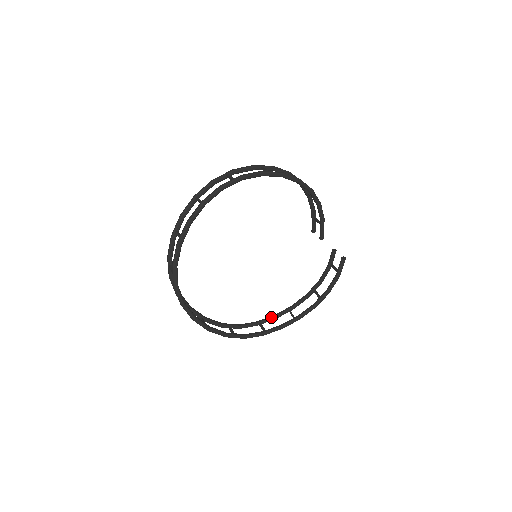
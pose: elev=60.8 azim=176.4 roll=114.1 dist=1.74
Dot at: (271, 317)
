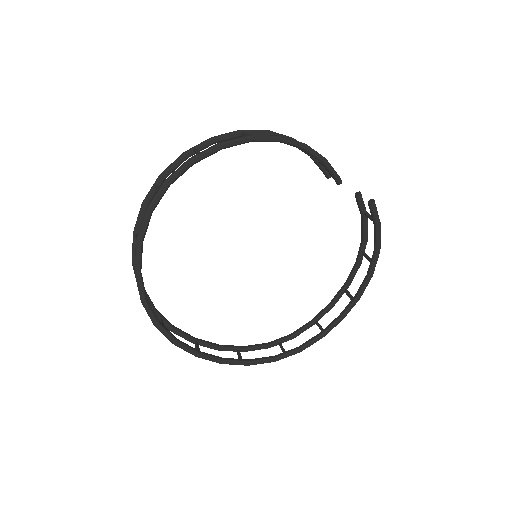
Dot at: (326, 308)
